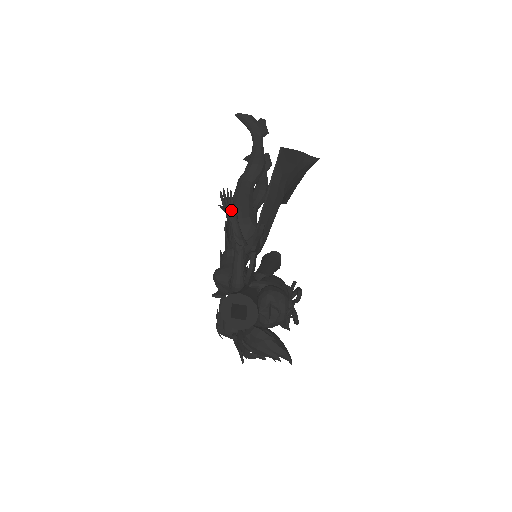
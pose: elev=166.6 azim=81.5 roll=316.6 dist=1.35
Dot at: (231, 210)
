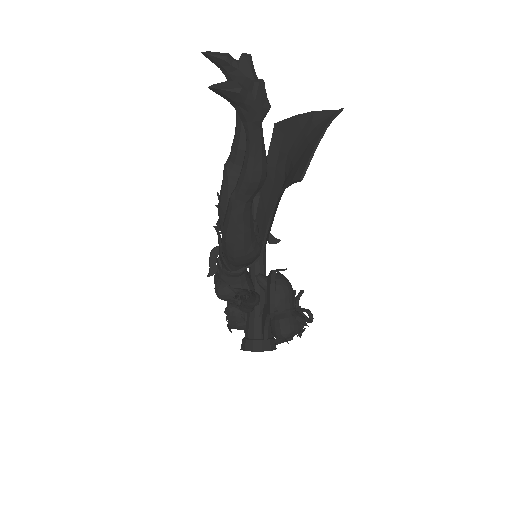
Dot at: occluded
